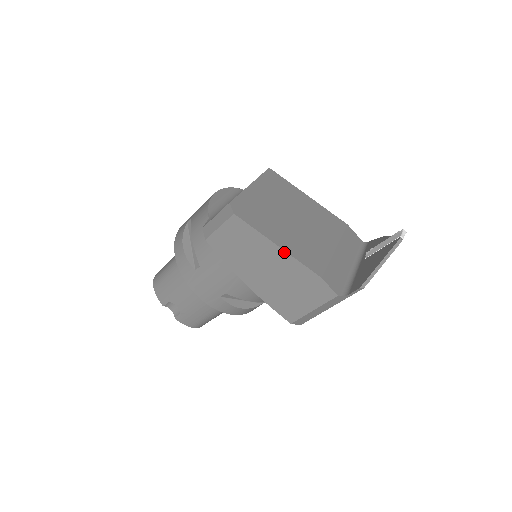
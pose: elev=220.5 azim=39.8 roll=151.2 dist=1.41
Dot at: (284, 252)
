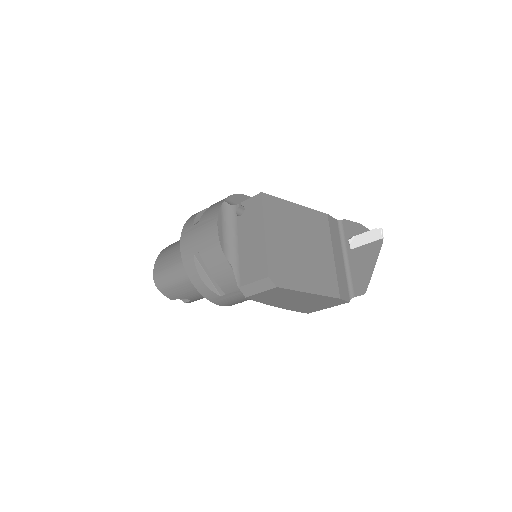
Dot at: (315, 295)
